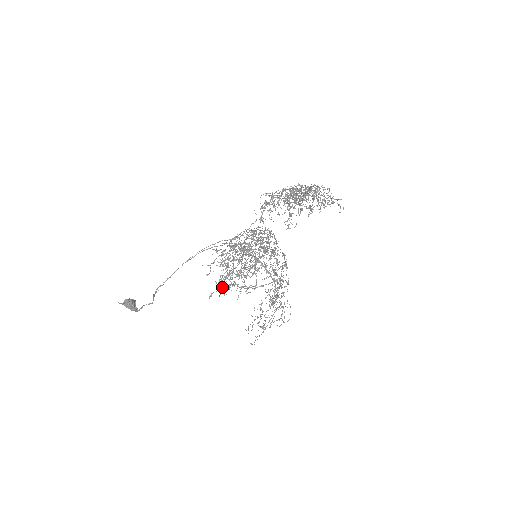
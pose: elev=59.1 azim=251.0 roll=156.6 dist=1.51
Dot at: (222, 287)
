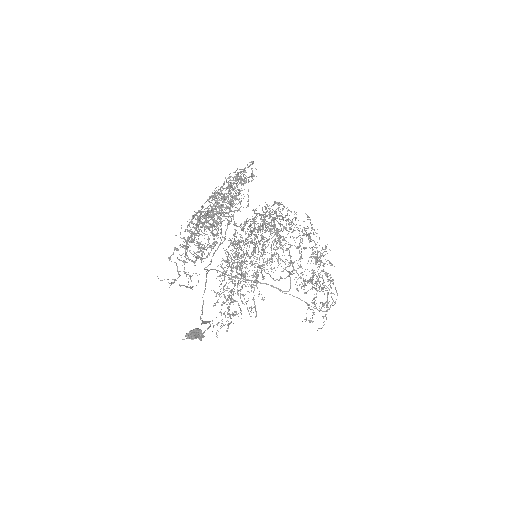
Dot at: (230, 315)
